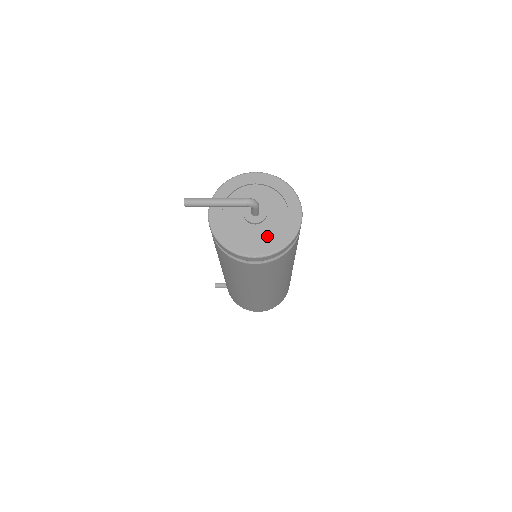
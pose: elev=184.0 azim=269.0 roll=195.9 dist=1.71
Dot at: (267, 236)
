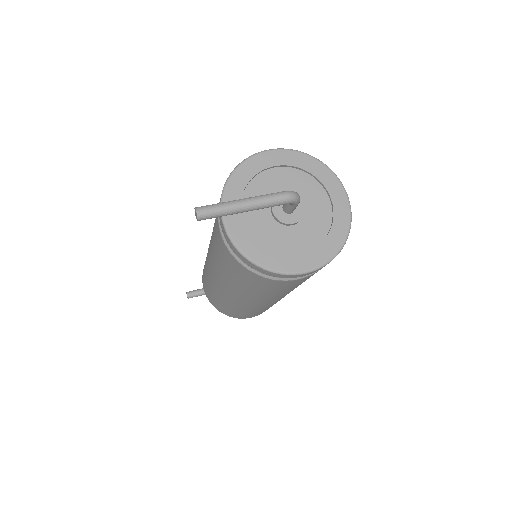
Dot at: (313, 239)
